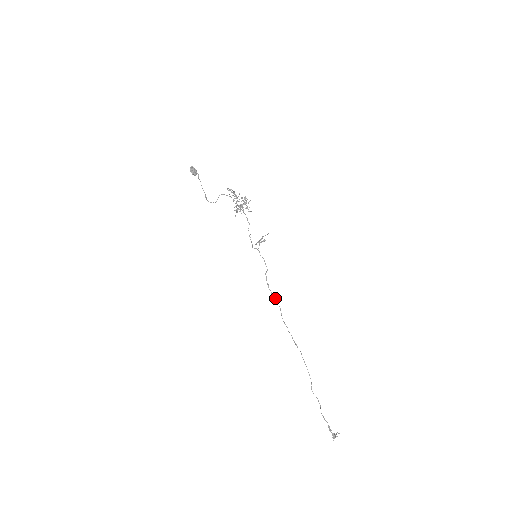
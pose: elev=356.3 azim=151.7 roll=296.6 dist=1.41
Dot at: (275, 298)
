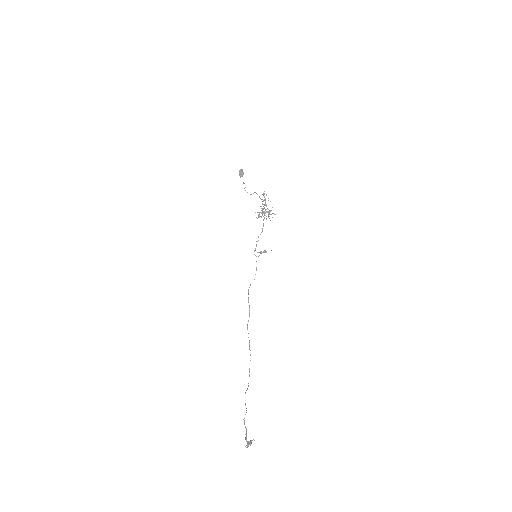
Dot at: (249, 305)
